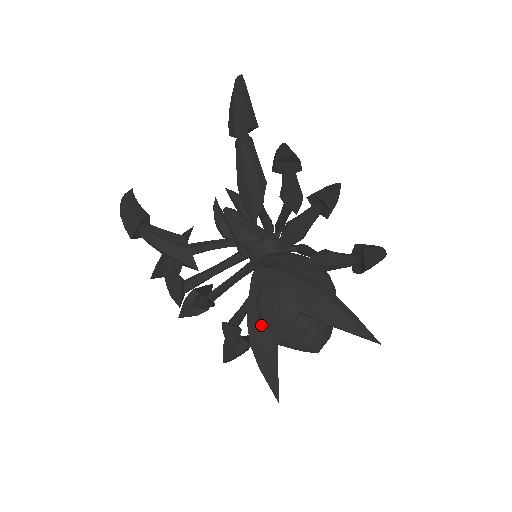
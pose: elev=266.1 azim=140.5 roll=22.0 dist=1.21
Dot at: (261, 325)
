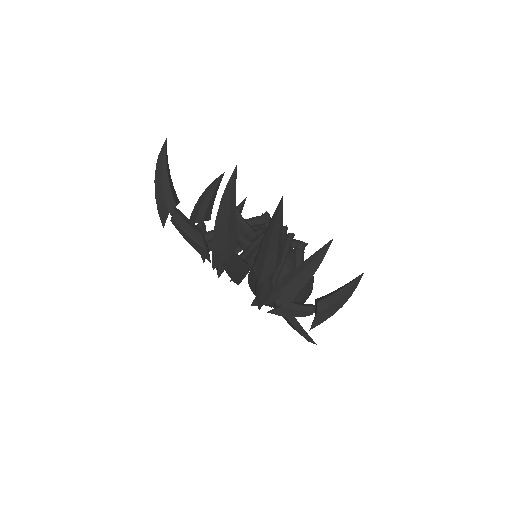
Dot at: occluded
